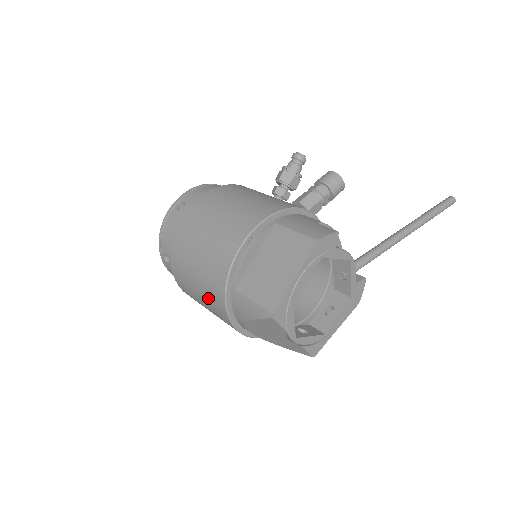
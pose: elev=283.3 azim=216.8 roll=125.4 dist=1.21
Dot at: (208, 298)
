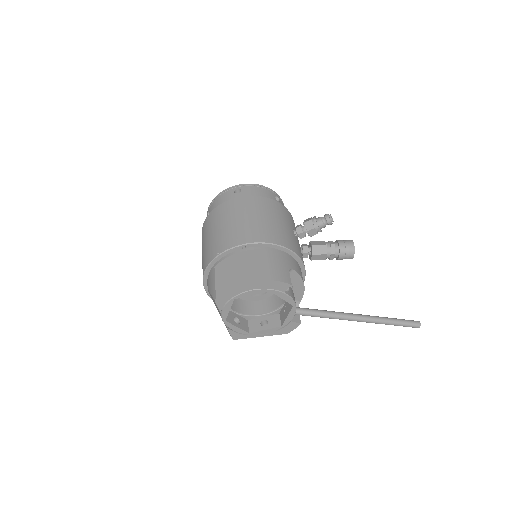
Dot at: (203, 258)
